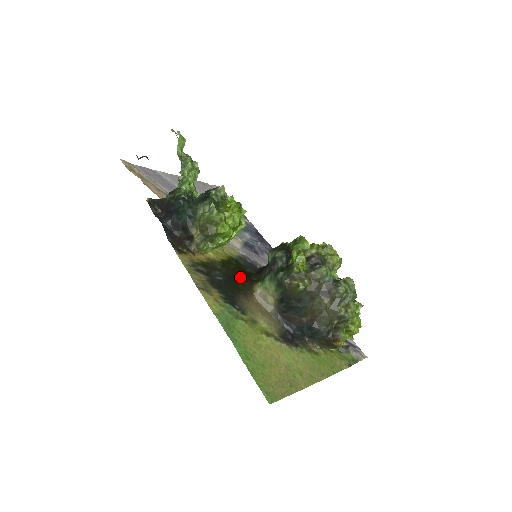
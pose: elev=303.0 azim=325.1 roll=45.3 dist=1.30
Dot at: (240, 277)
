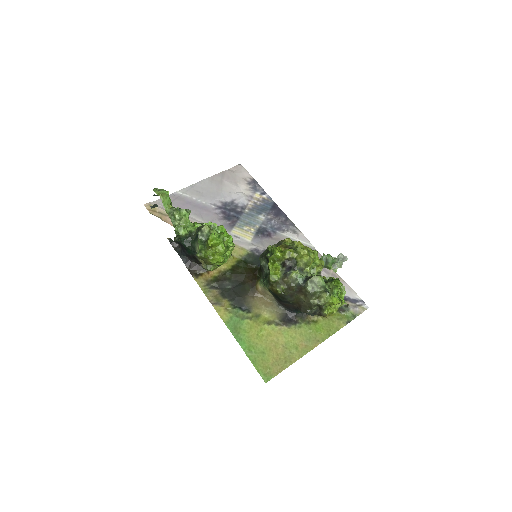
Dot at: (246, 278)
